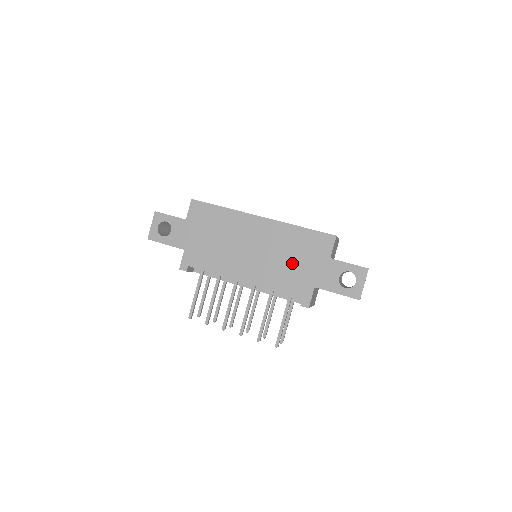
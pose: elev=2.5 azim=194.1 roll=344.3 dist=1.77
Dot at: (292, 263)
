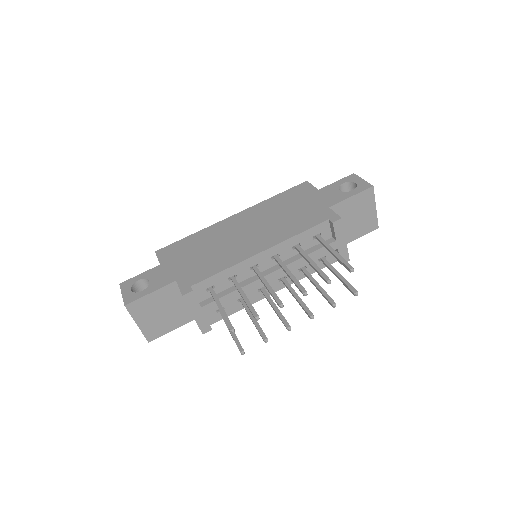
Dot at: (292, 212)
